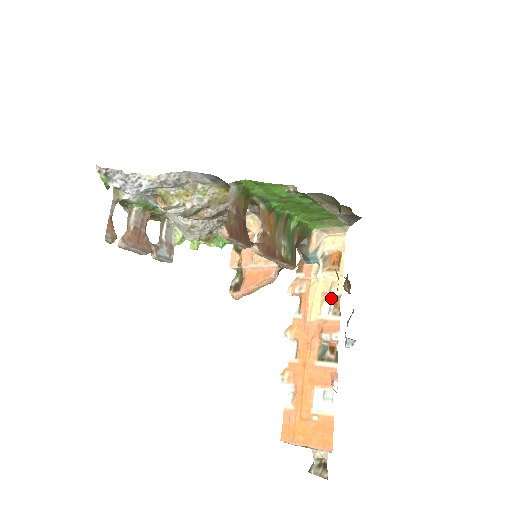
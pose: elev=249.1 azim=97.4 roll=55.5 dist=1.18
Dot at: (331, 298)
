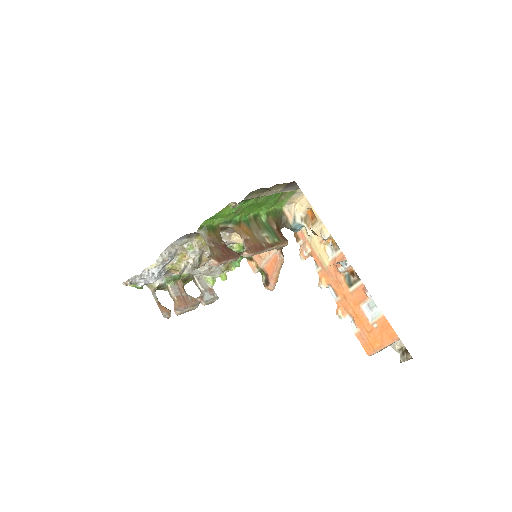
Dot at: (327, 242)
